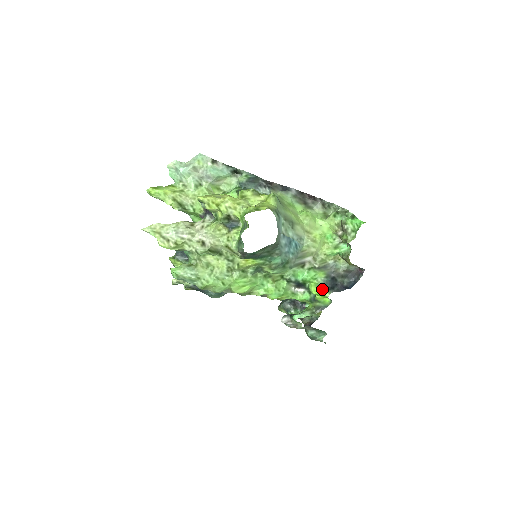
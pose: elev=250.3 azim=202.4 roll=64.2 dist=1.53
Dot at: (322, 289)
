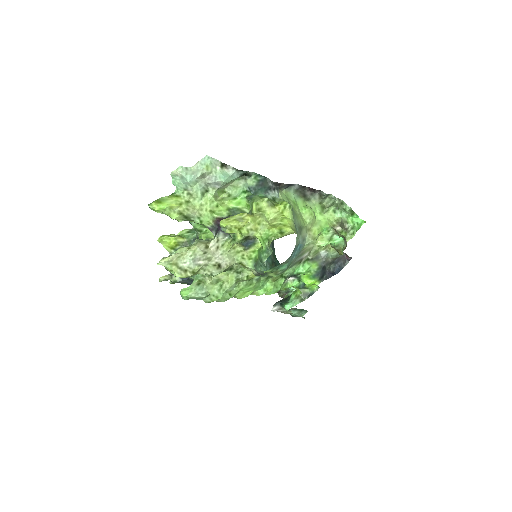
Dot at: (314, 280)
